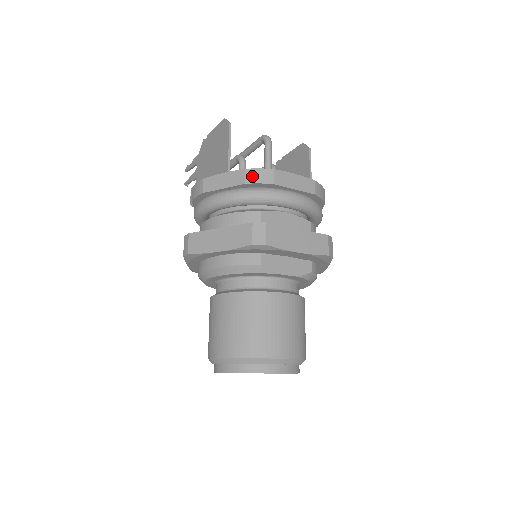
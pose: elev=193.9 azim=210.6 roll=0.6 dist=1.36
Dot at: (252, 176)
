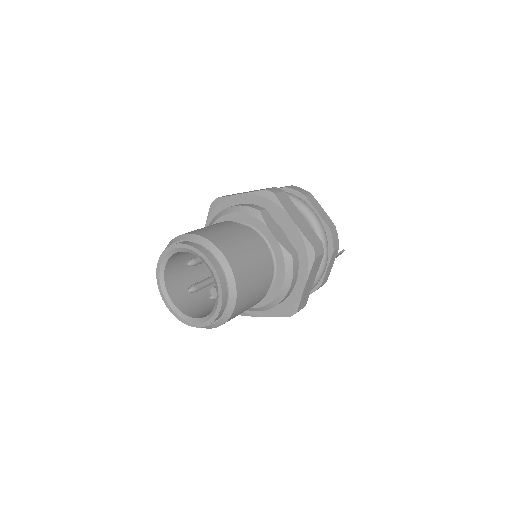
Dot at: (294, 187)
